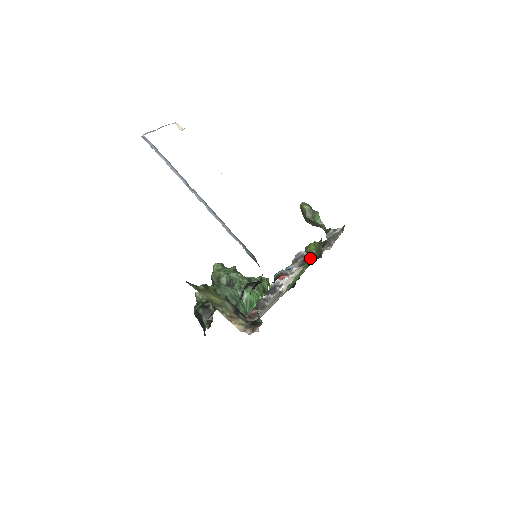
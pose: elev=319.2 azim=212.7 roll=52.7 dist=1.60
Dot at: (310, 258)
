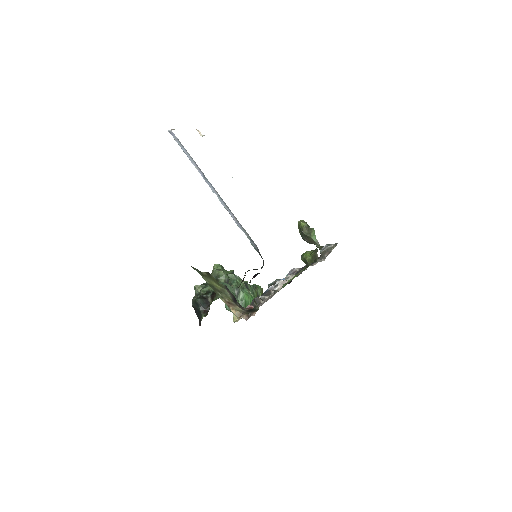
Dot at: occluded
